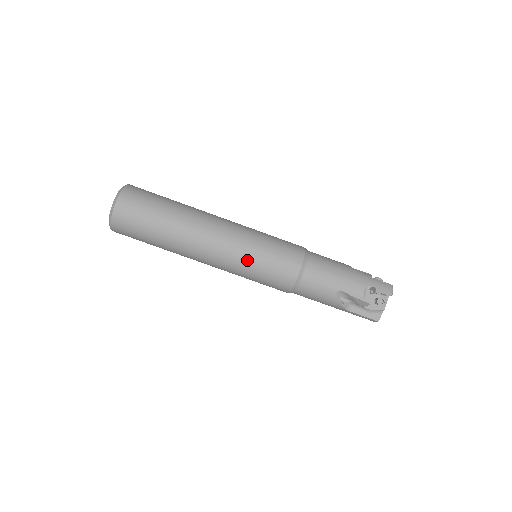
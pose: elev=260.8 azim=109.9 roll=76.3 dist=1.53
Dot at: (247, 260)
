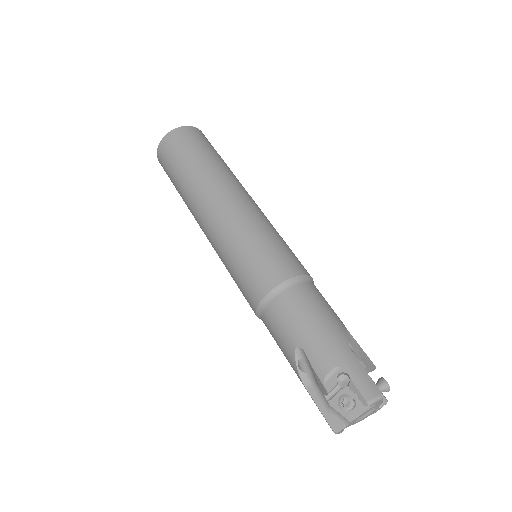
Dot at: (229, 245)
